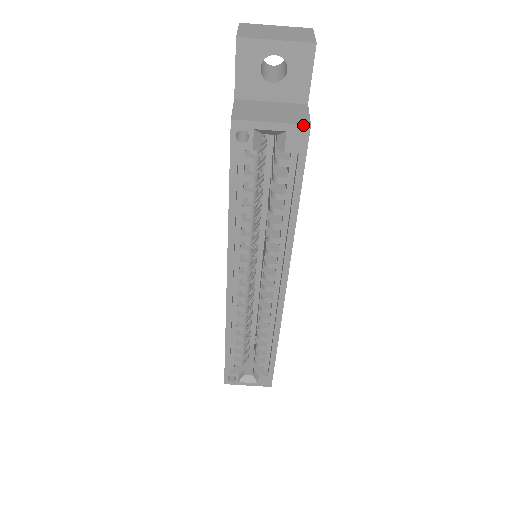
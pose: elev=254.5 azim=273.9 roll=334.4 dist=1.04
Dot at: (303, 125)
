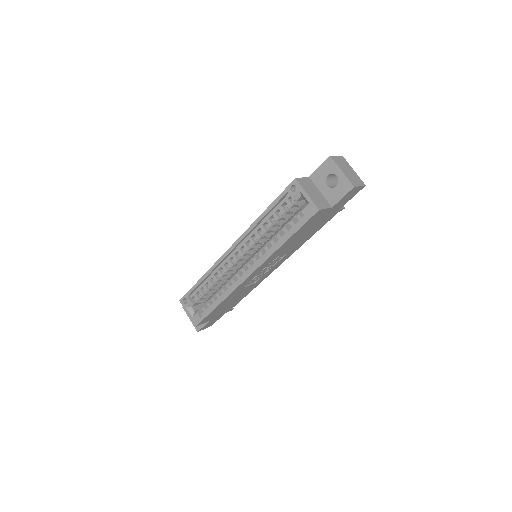
Dot at: (317, 207)
